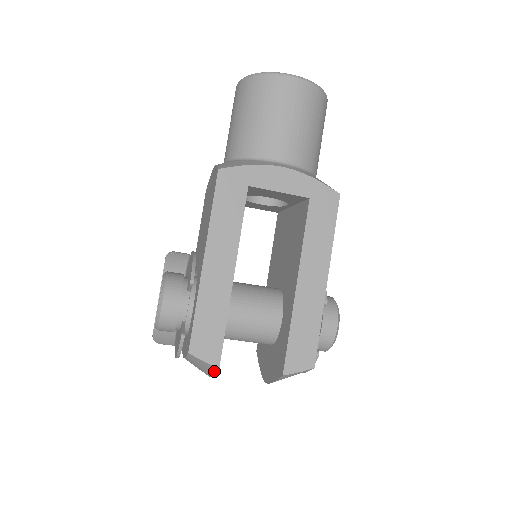
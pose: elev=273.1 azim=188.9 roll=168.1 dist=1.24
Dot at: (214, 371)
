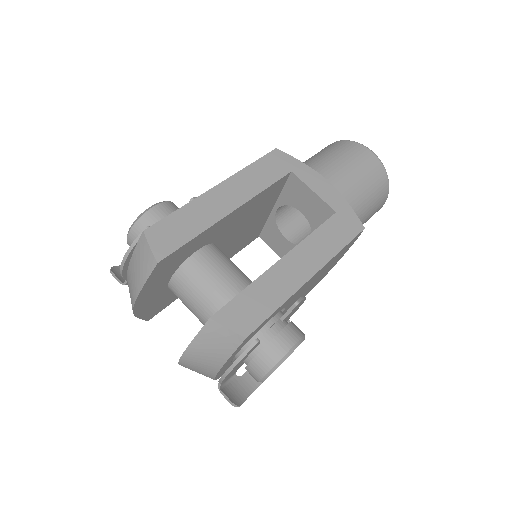
Dot at: (149, 273)
